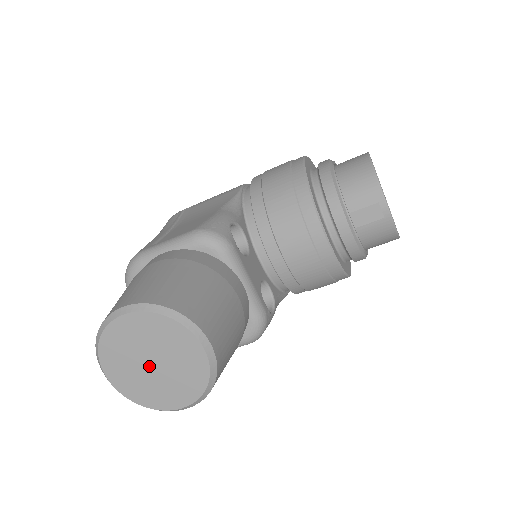
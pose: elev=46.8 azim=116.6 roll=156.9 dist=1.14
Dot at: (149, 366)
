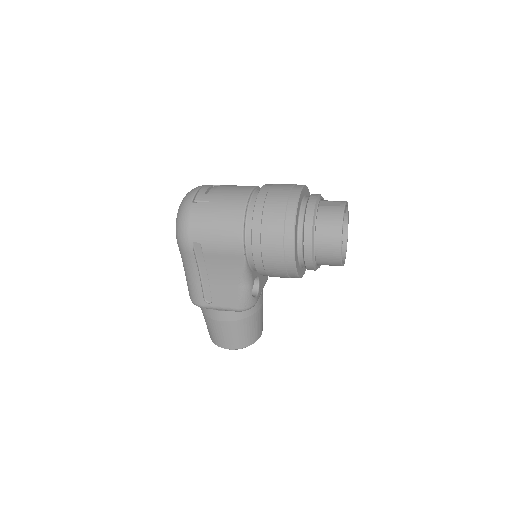
Dot at: occluded
